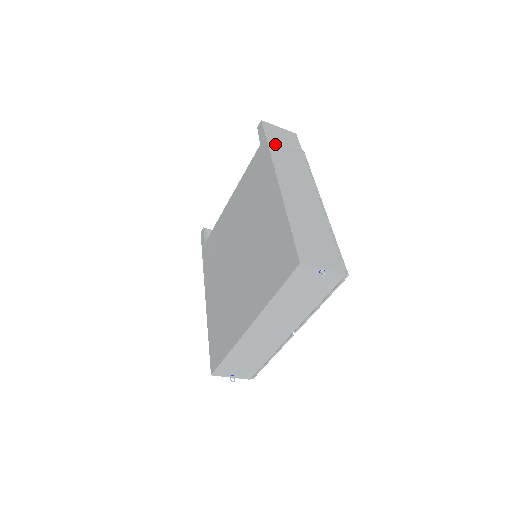
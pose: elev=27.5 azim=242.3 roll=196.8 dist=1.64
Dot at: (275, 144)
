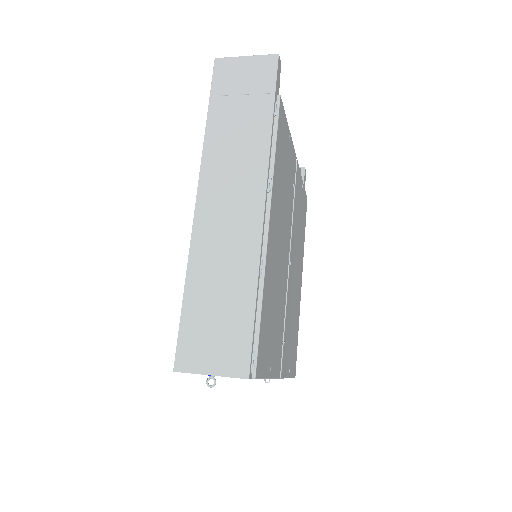
Dot at: (221, 111)
